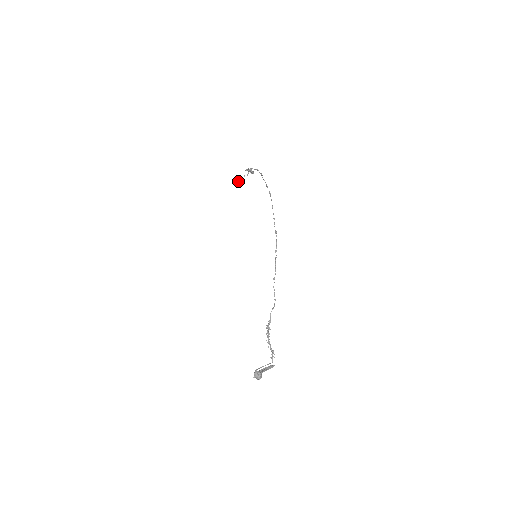
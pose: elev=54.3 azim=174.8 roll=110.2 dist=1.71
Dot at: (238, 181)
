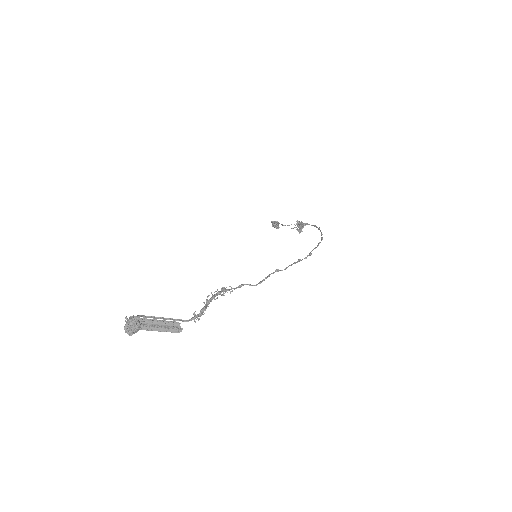
Dot at: occluded
